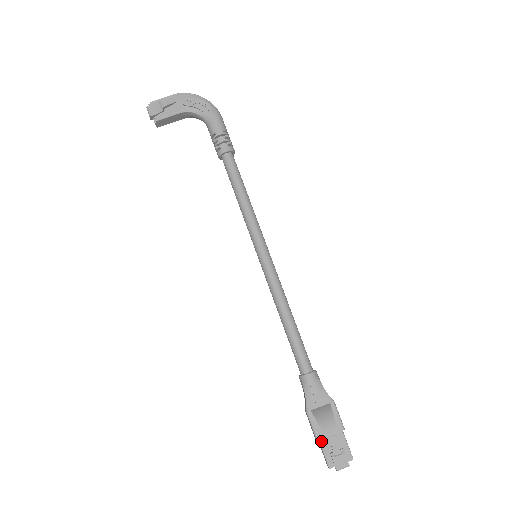
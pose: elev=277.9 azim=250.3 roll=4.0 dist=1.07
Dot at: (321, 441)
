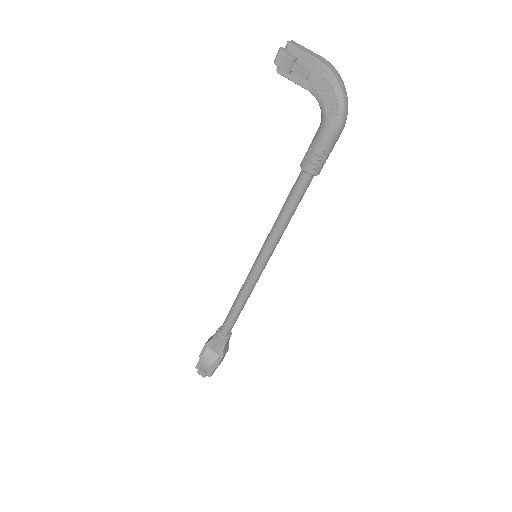
Dot at: (201, 358)
